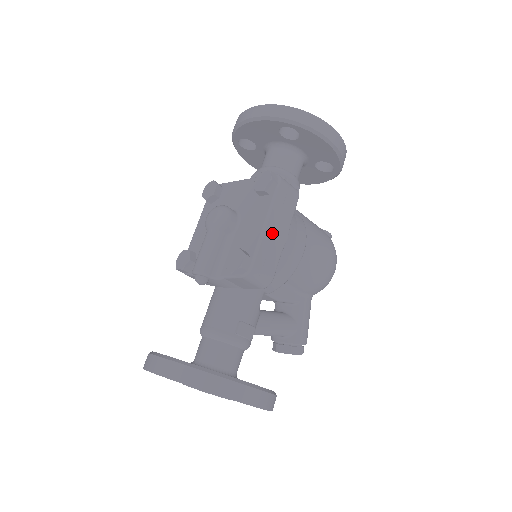
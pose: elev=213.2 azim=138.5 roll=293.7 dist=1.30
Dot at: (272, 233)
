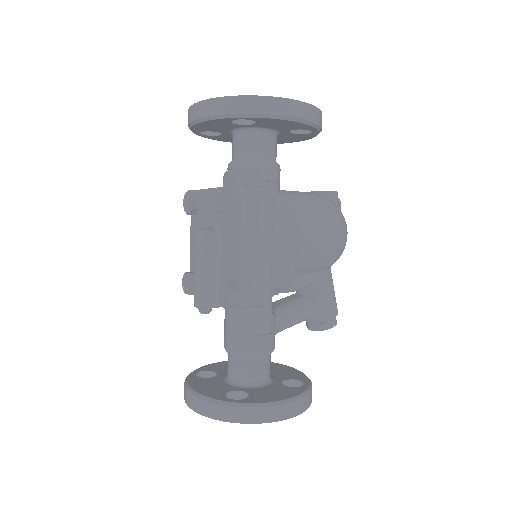
Dot at: (253, 254)
